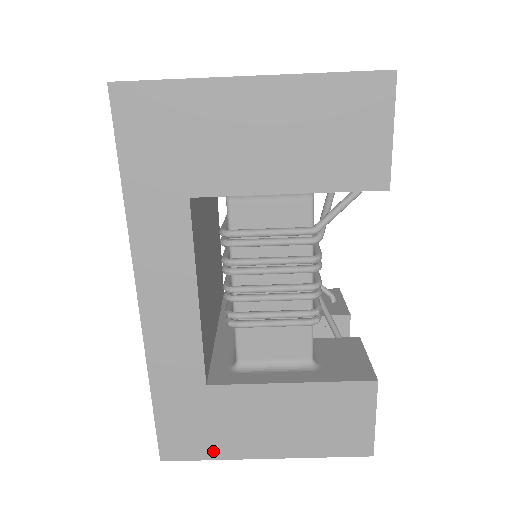
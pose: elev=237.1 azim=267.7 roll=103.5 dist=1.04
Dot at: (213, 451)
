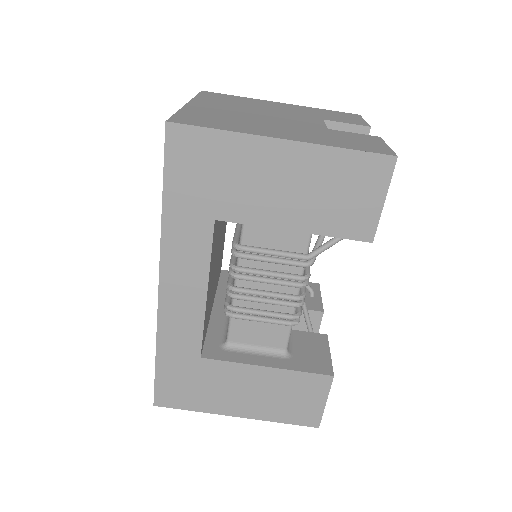
Dot at: (196, 405)
